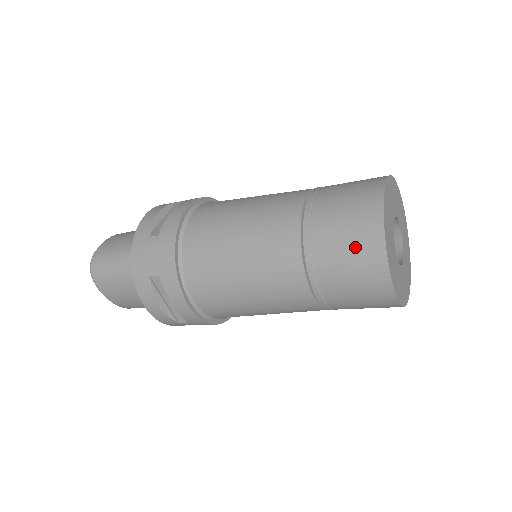
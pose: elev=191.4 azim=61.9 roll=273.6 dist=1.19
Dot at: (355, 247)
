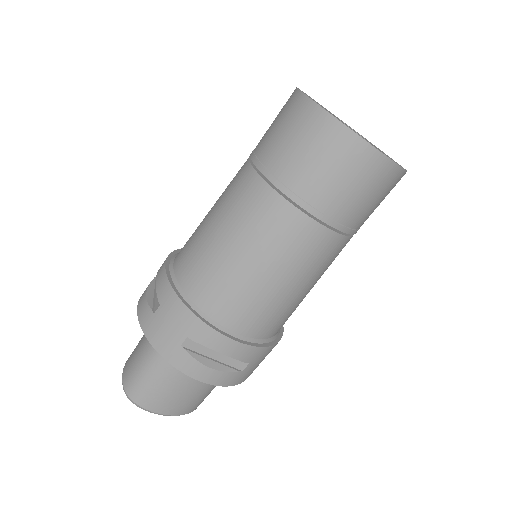
Dot at: (320, 149)
